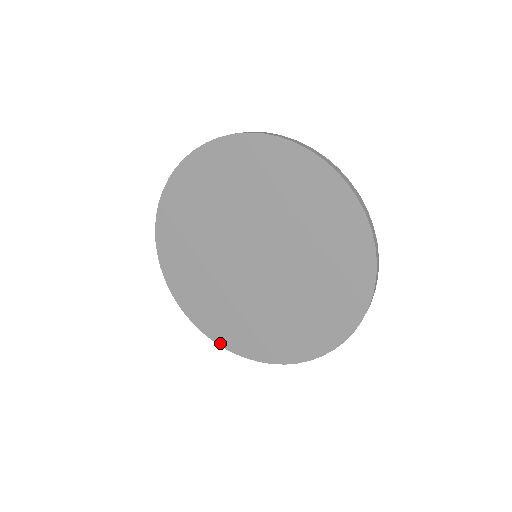
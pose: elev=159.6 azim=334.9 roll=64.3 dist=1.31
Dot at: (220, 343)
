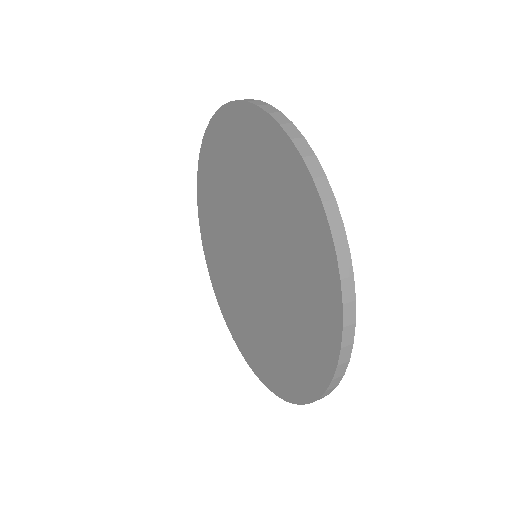
Dot at: (221, 308)
